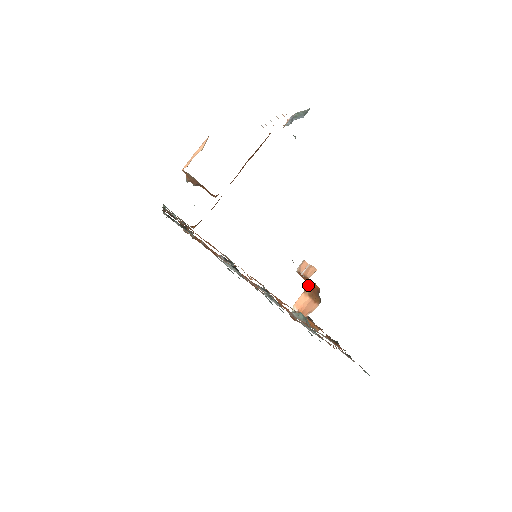
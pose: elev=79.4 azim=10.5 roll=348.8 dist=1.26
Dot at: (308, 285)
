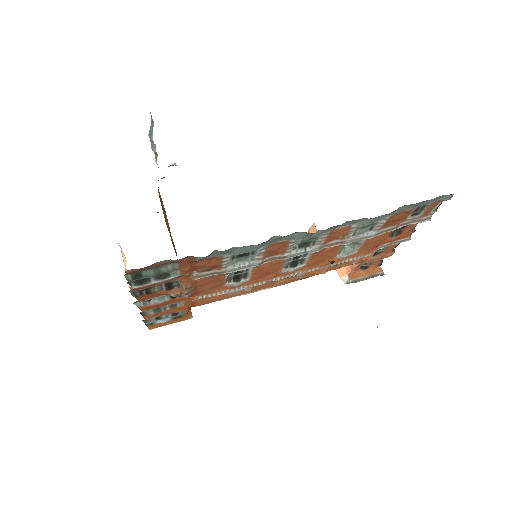
Dot at: occluded
